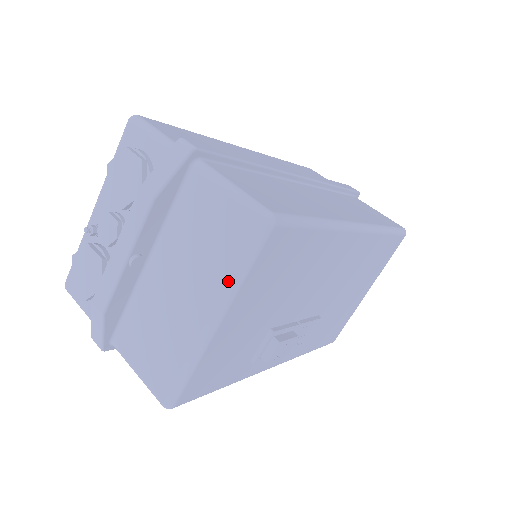
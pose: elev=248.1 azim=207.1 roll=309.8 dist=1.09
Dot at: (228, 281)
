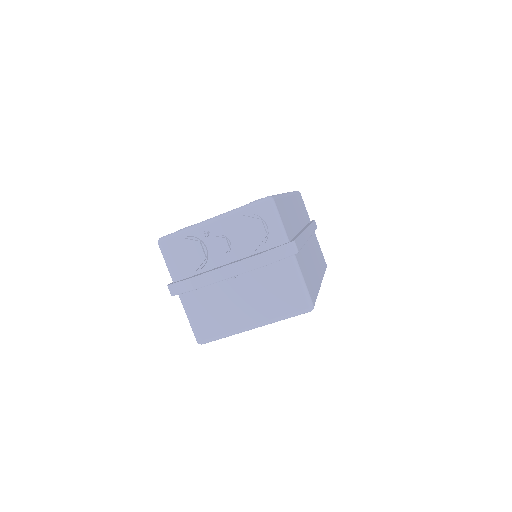
Dot at: (274, 318)
